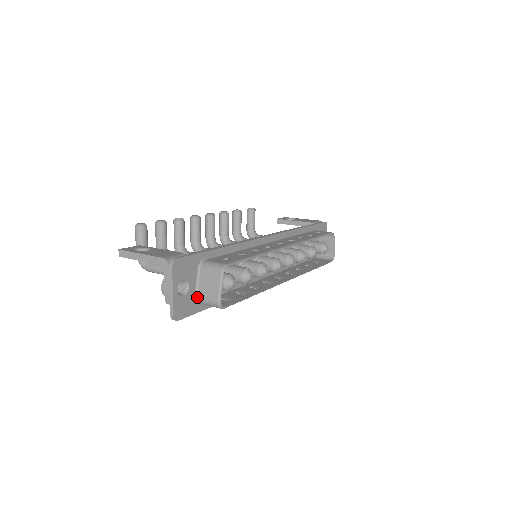
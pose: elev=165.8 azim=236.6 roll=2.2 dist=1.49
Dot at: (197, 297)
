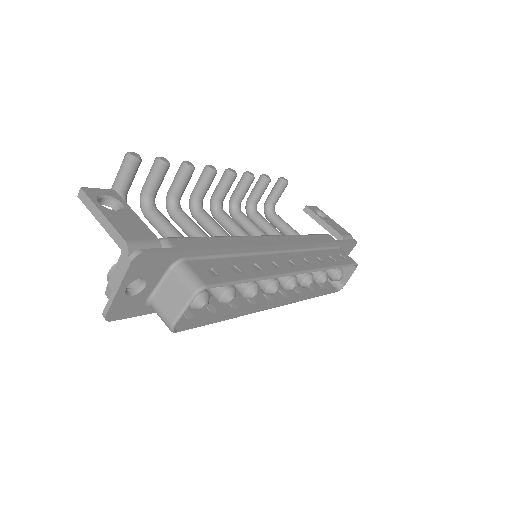
Dot at: (151, 300)
